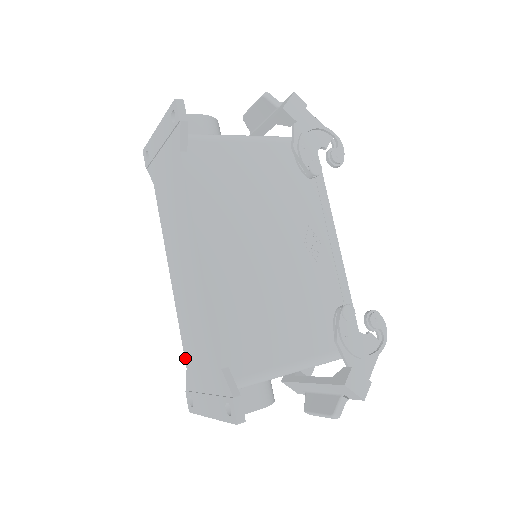
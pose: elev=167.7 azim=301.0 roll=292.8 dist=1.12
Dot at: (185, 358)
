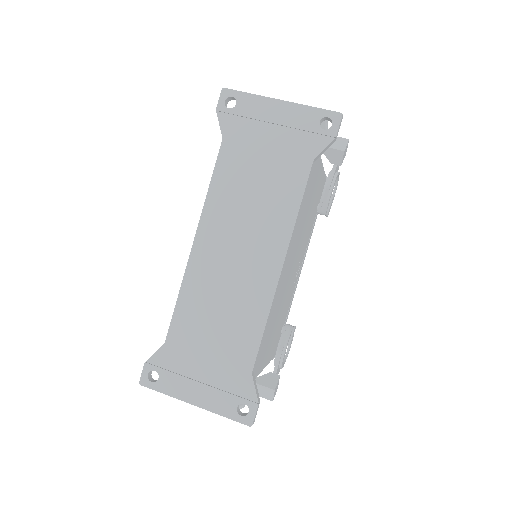
Dot at: (170, 333)
